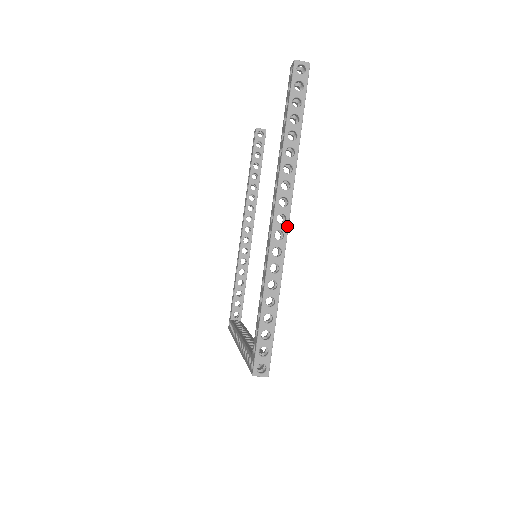
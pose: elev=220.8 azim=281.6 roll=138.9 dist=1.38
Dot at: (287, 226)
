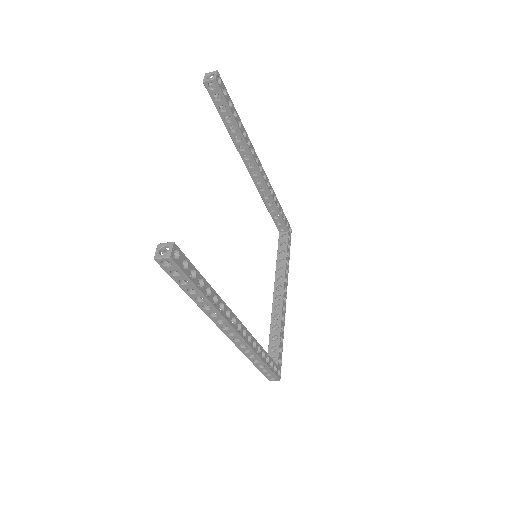
Dot at: (239, 337)
